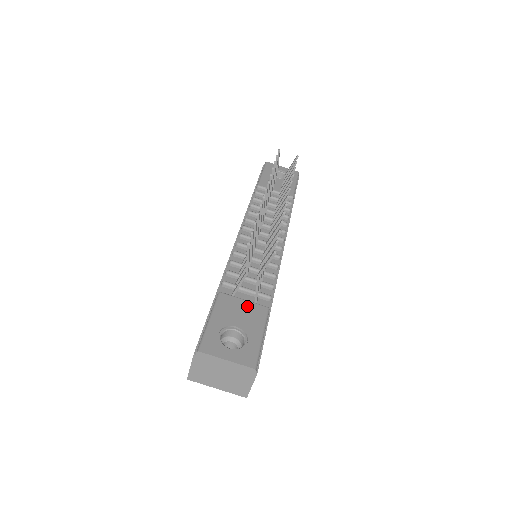
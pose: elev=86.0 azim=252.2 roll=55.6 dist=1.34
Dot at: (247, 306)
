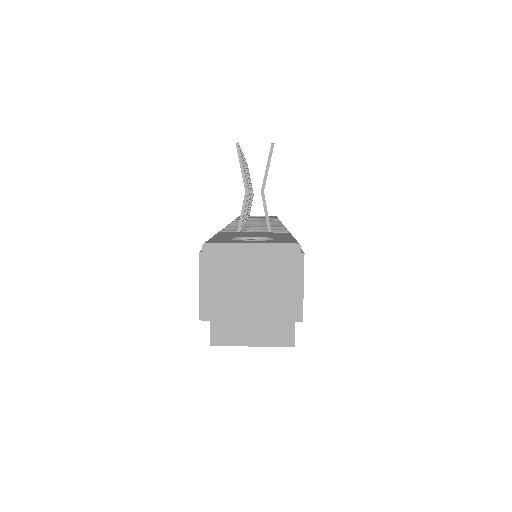
Dot at: (260, 233)
